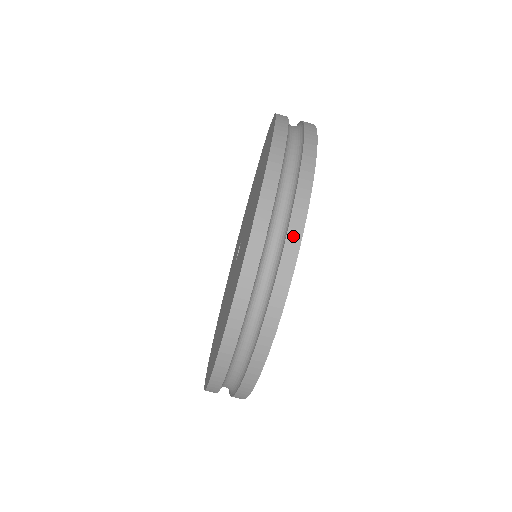
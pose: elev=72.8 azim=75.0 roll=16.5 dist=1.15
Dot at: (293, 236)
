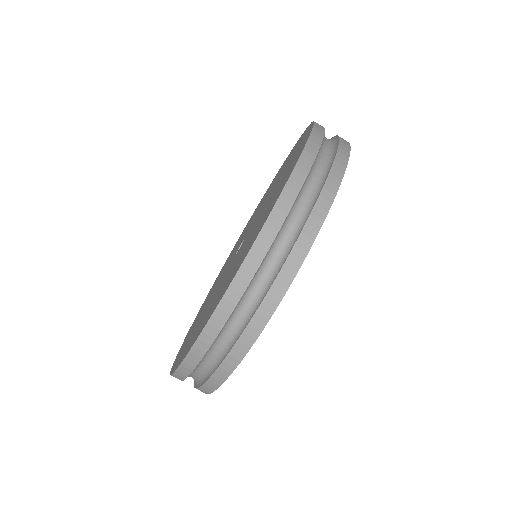
Dot at: (280, 284)
